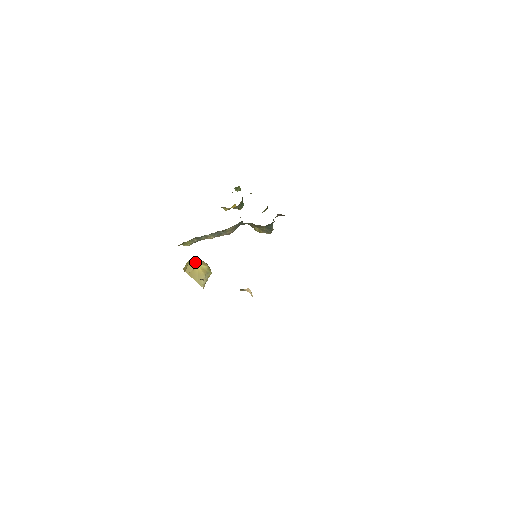
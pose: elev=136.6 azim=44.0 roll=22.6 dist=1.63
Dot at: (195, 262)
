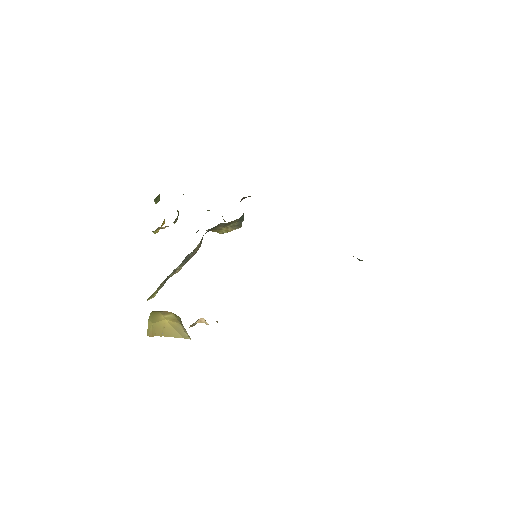
Dot at: (157, 317)
